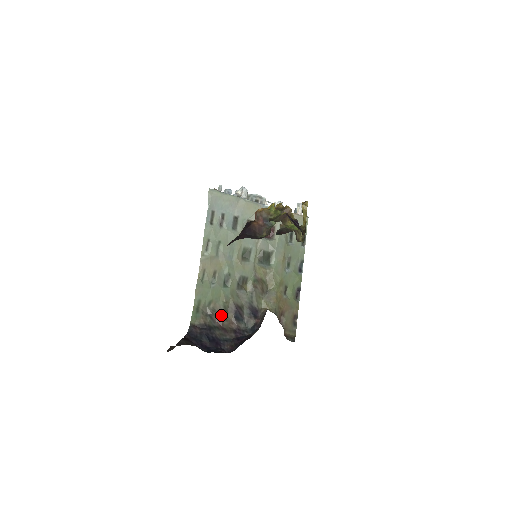
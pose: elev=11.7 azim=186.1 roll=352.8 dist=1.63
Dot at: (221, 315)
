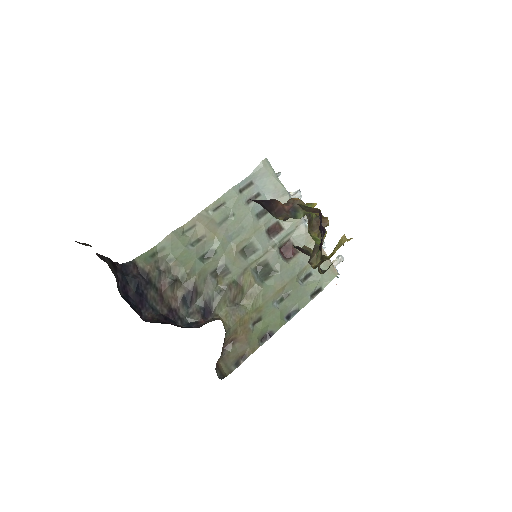
Dot at: (172, 281)
